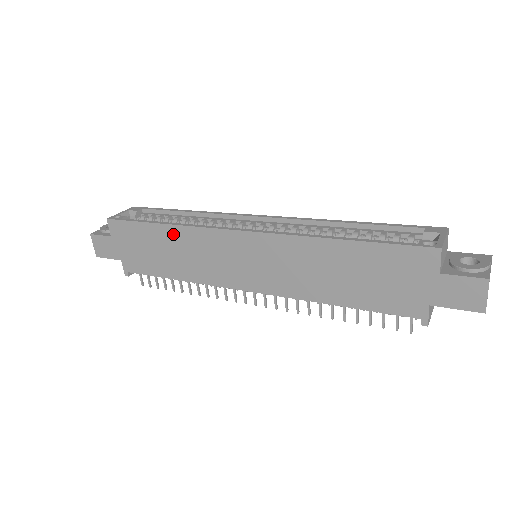
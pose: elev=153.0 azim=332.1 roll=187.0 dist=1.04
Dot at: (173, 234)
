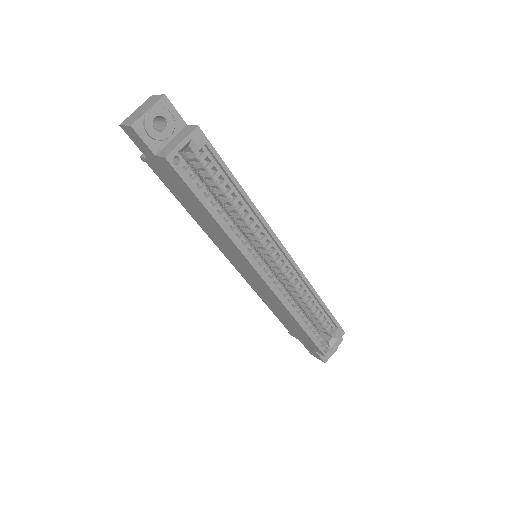
Dot at: (216, 226)
